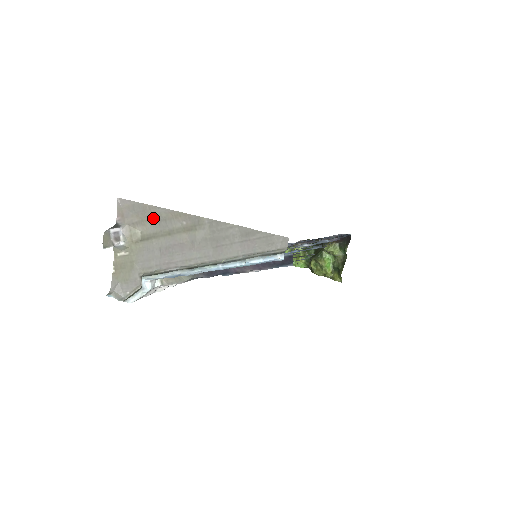
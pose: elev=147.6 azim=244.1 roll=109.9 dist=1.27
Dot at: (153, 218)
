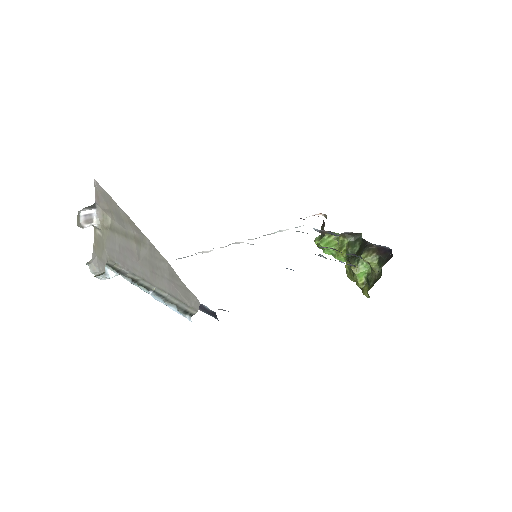
Dot at: (116, 213)
